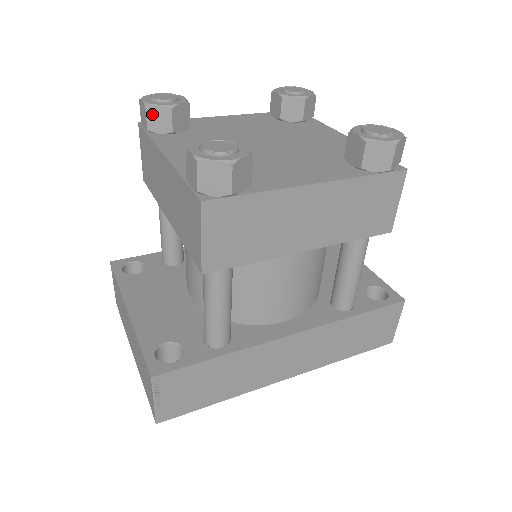
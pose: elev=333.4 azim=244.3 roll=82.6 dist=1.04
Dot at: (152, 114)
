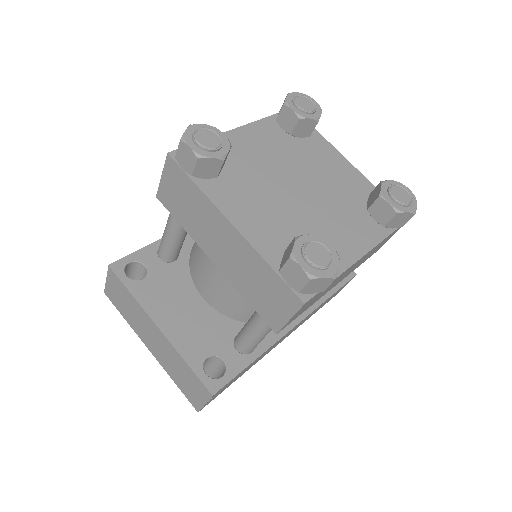
Dot at: (202, 164)
